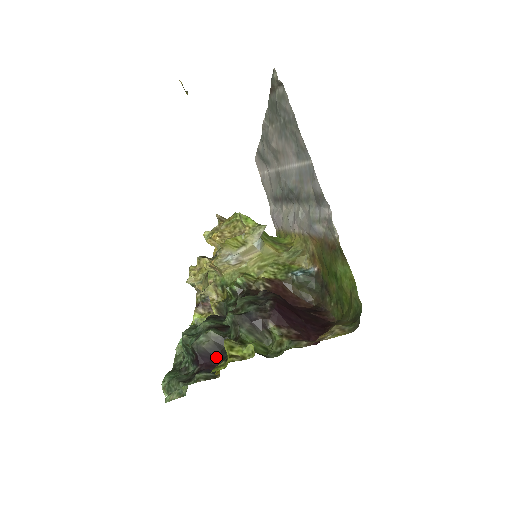
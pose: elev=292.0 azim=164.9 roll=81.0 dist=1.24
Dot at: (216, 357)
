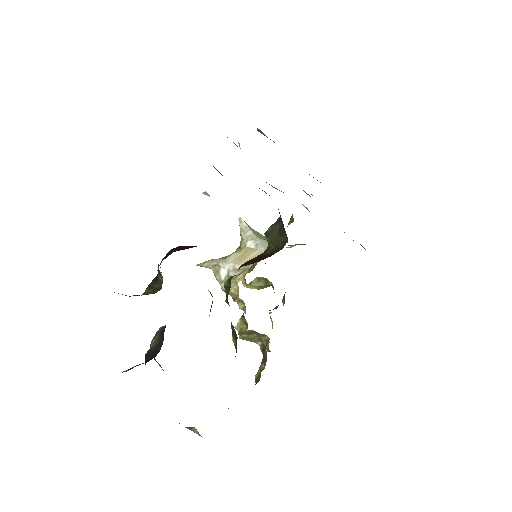
Dot at: (159, 351)
